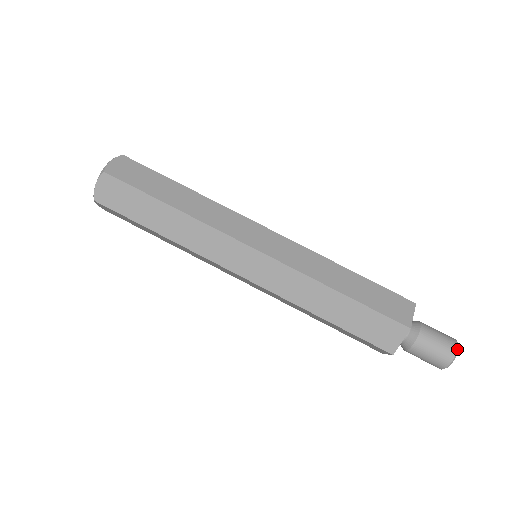
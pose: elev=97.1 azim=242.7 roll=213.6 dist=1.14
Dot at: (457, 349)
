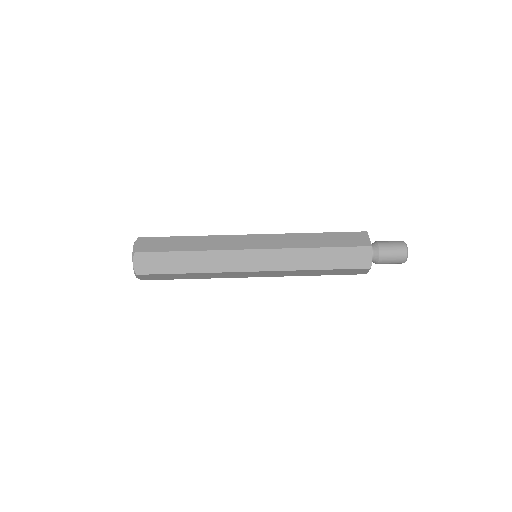
Dot at: (406, 245)
